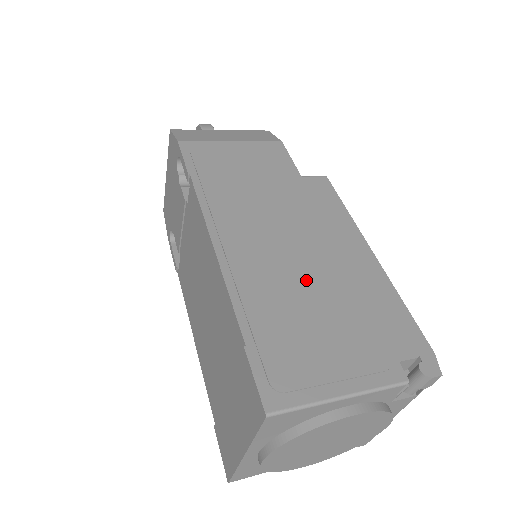
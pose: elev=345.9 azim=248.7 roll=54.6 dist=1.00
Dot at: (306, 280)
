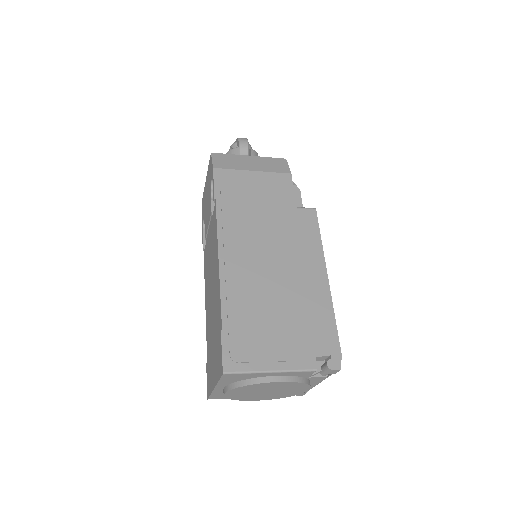
Dot at: (273, 292)
